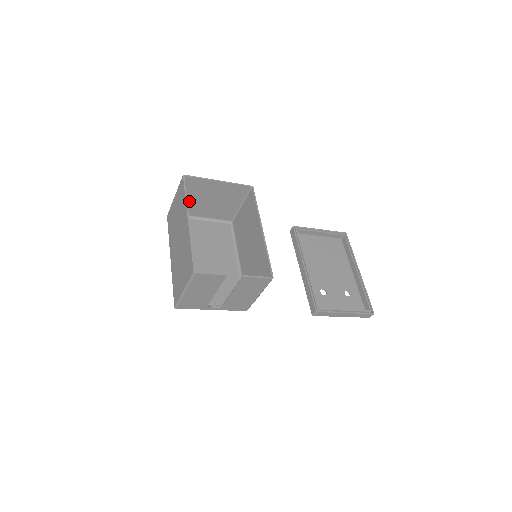
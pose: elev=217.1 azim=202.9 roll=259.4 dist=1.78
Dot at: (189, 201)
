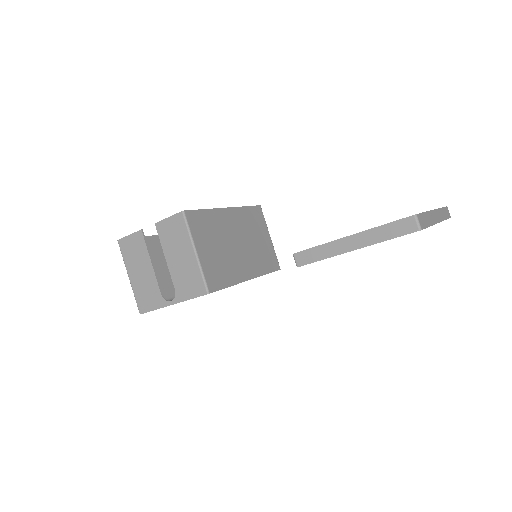
Dot at: occluded
